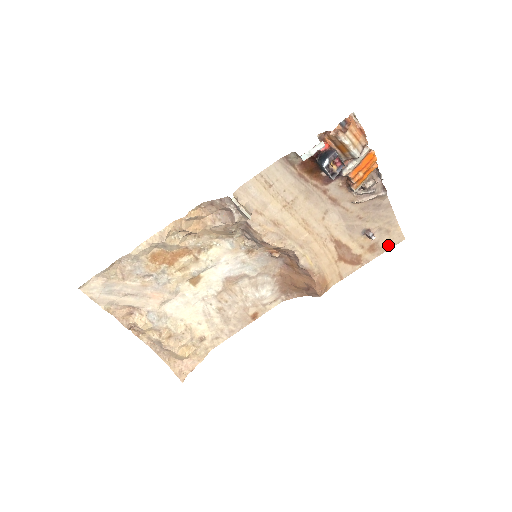
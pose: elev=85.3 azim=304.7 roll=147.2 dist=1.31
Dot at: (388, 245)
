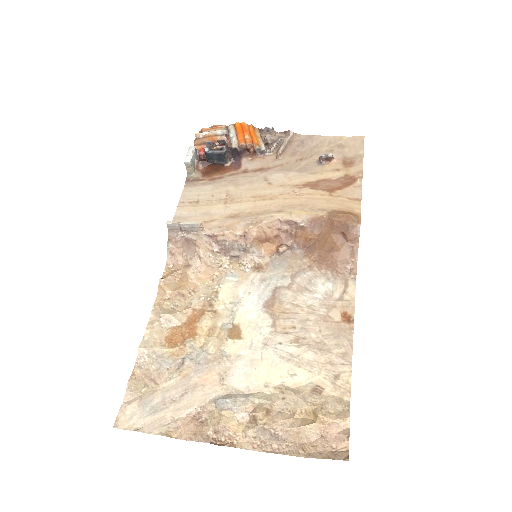
Dot at: (357, 151)
